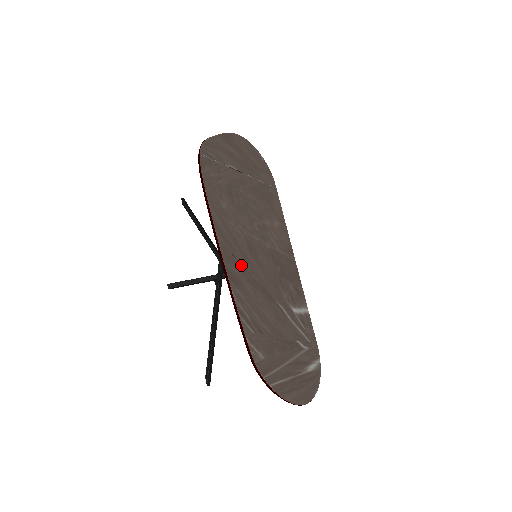
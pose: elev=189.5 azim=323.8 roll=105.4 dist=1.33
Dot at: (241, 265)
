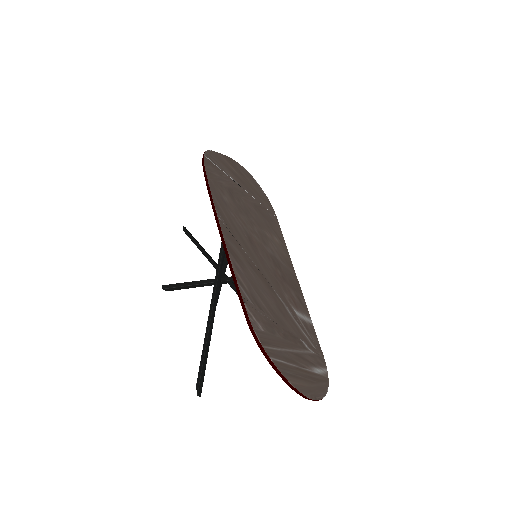
Dot at: (240, 247)
